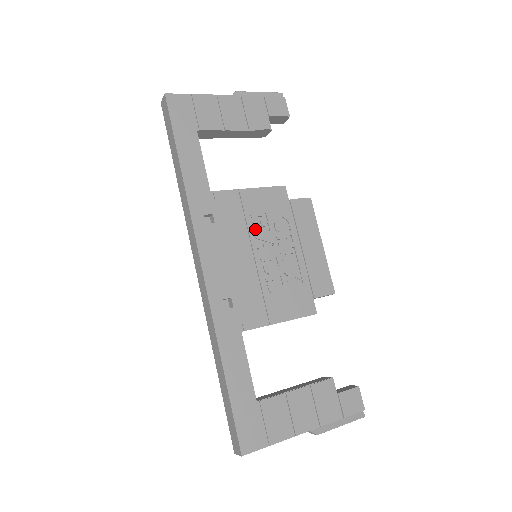
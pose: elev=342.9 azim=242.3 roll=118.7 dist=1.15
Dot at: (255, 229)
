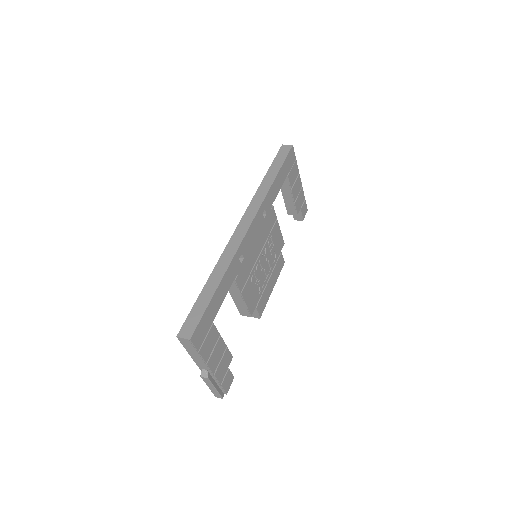
Dot at: (268, 244)
